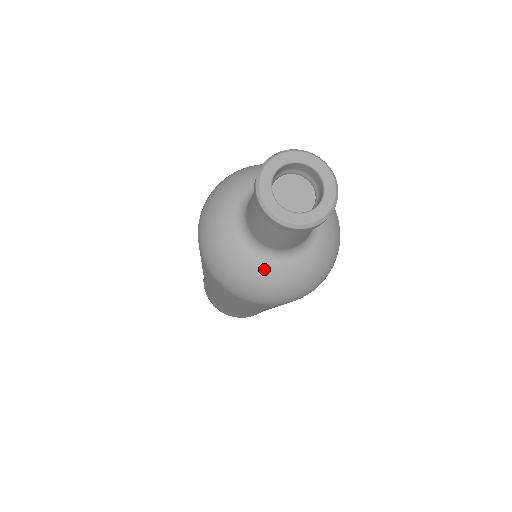
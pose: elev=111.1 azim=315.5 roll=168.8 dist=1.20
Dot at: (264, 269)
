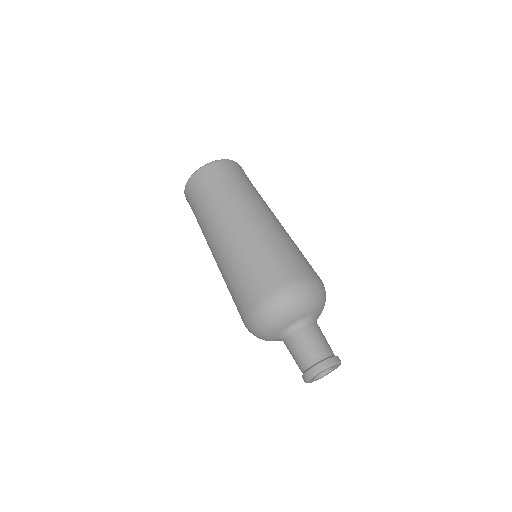
Dot at: occluded
